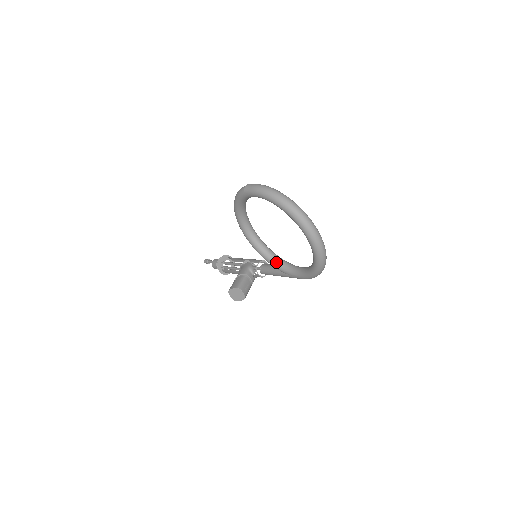
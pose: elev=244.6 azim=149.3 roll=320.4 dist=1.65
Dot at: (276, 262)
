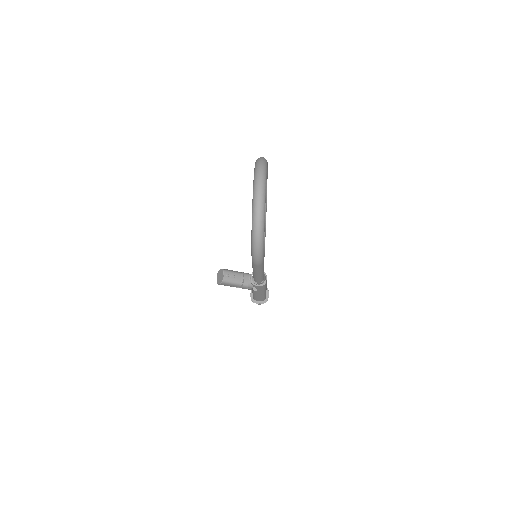
Dot at: occluded
